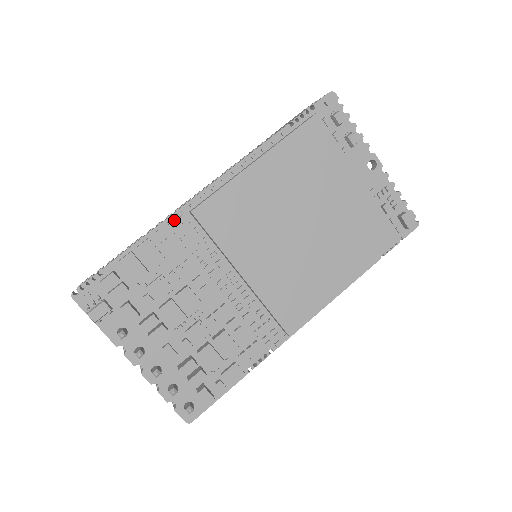
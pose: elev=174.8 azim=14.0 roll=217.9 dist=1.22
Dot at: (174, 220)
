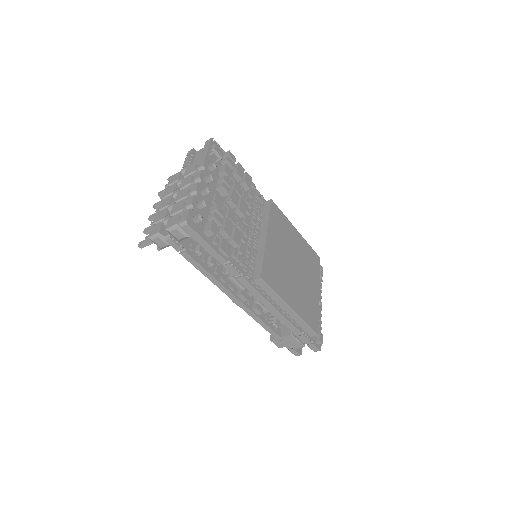
Dot at: occluded
